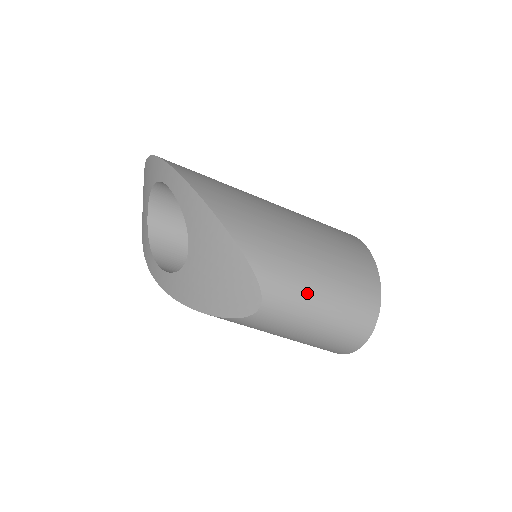
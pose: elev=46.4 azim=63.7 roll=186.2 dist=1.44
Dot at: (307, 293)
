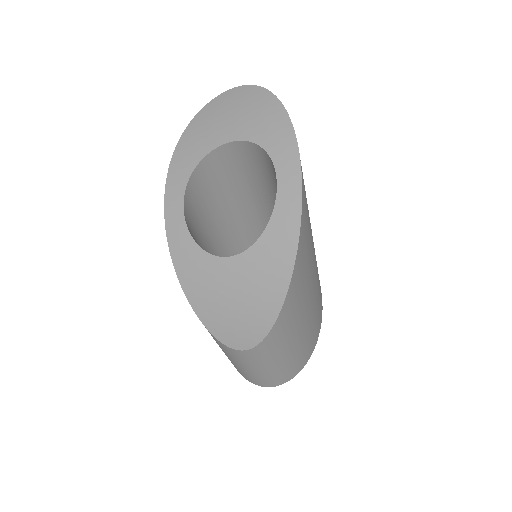
Dot at: (274, 359)
